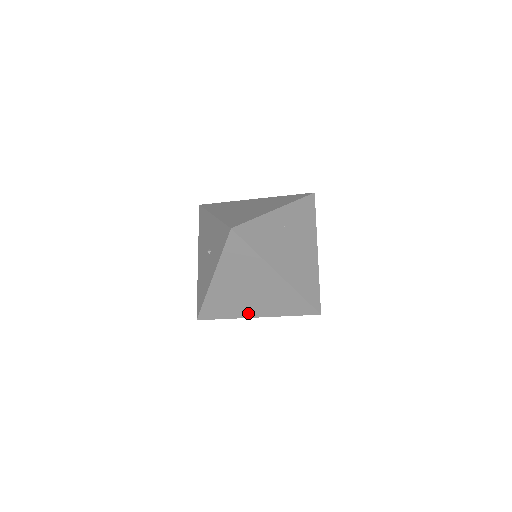
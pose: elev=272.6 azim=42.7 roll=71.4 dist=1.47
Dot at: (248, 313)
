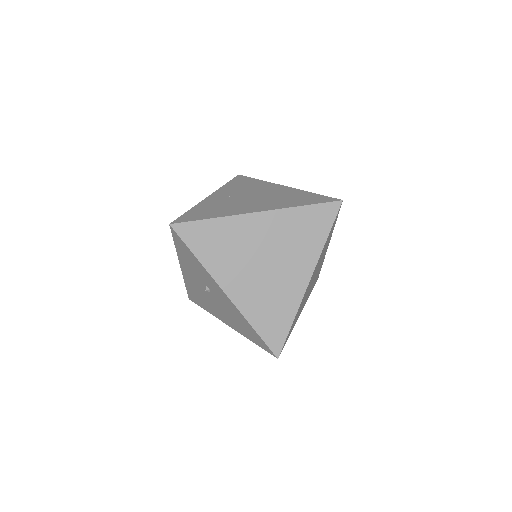
Dot at: (298, 286)
